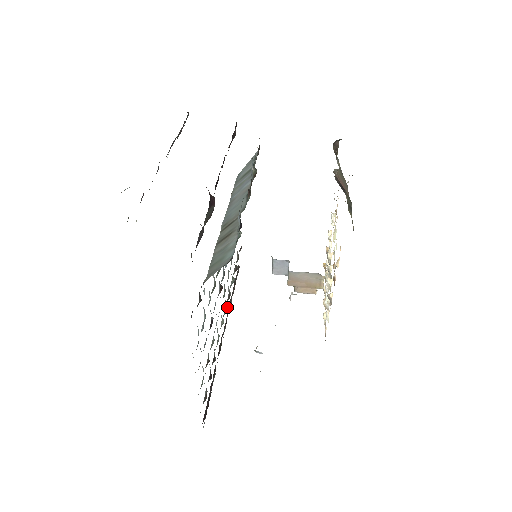
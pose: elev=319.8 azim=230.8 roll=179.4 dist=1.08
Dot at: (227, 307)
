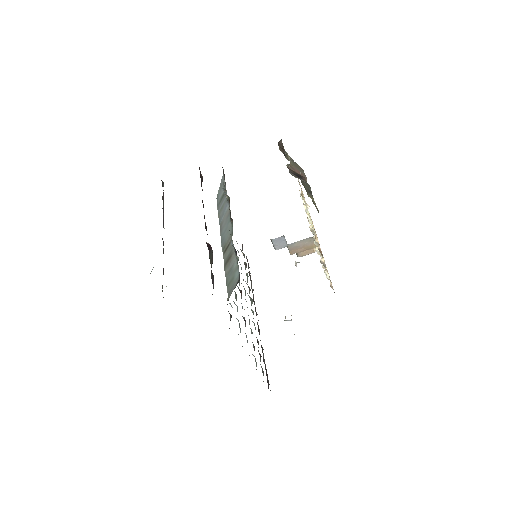
Dot at: (251, 299)
